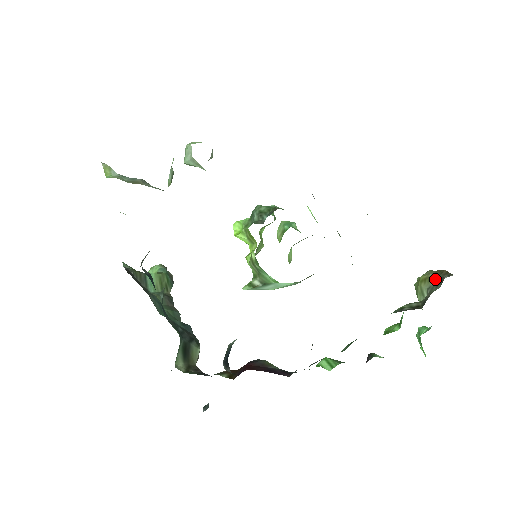
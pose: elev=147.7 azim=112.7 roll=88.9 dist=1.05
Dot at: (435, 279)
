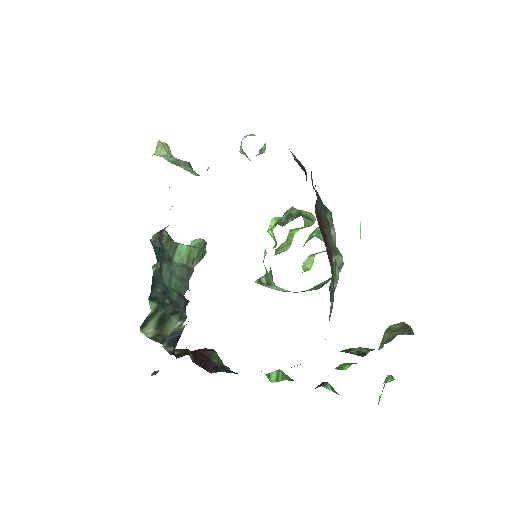
Dot at: (396, 332)
